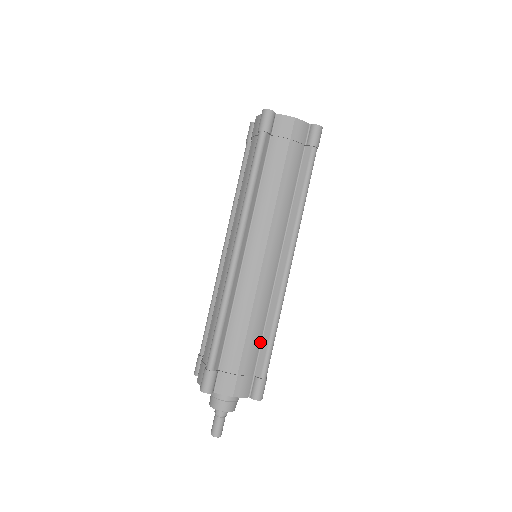
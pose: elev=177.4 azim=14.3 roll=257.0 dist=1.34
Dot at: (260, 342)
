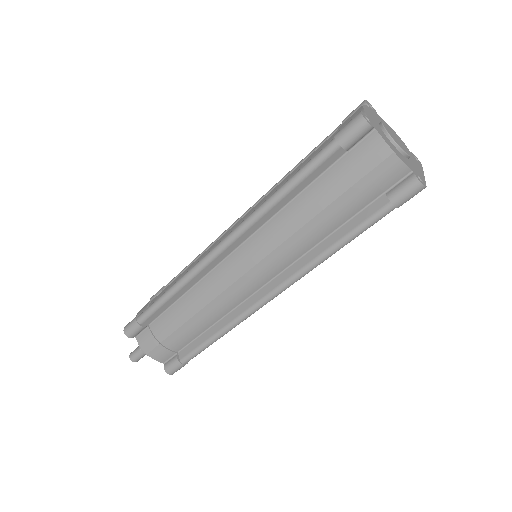
Dot at: (199, 334)
